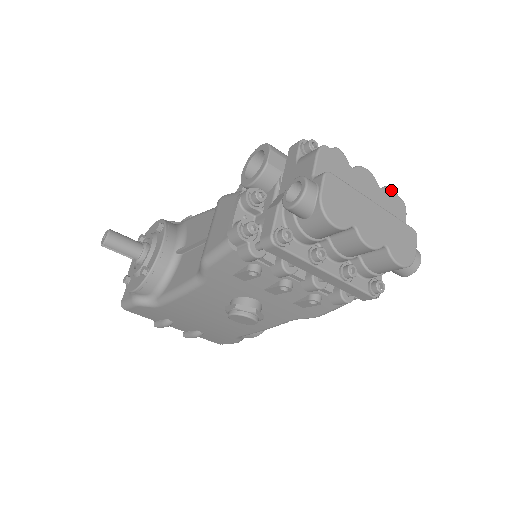
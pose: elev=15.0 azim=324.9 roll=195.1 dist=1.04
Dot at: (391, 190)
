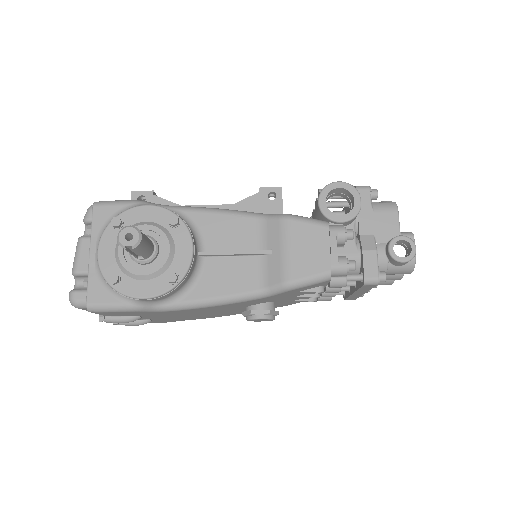
Dot at: occluded
